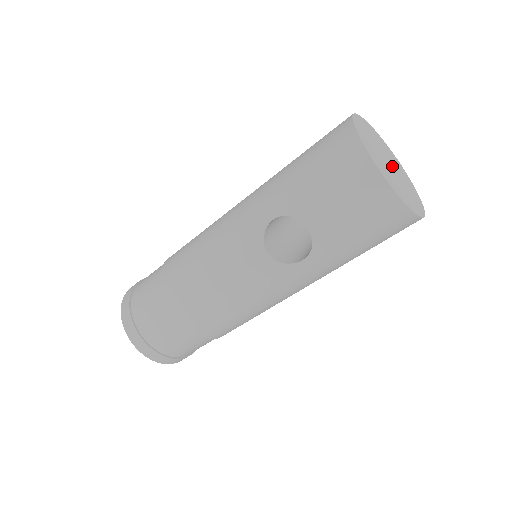
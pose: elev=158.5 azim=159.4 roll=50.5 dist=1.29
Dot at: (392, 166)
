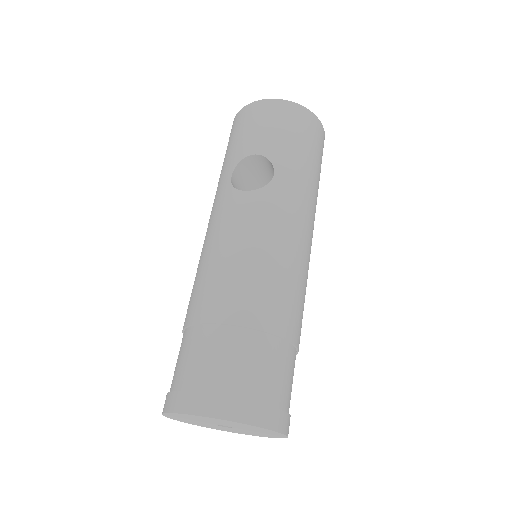
Dot at: occluded
